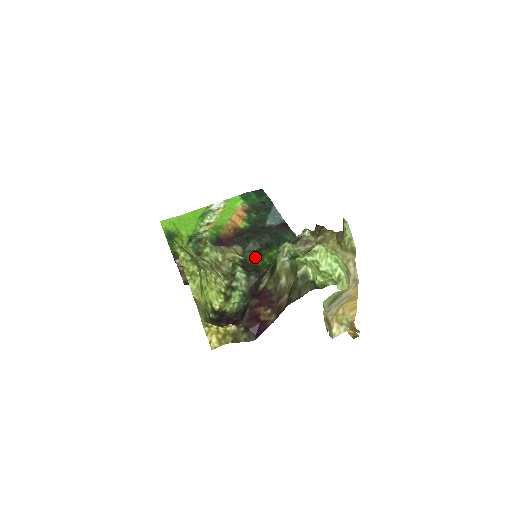
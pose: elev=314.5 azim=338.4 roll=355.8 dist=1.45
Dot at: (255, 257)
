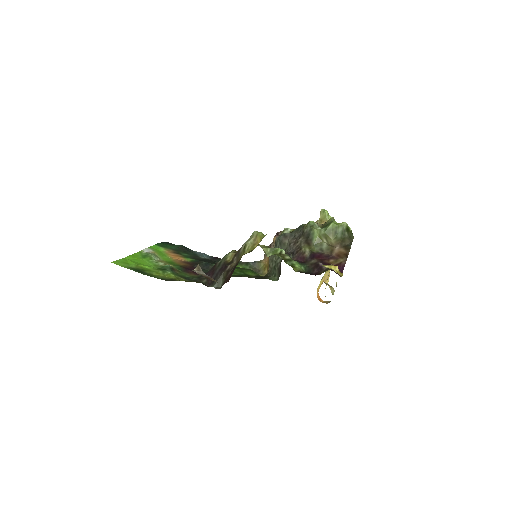
Dot at: occluded
